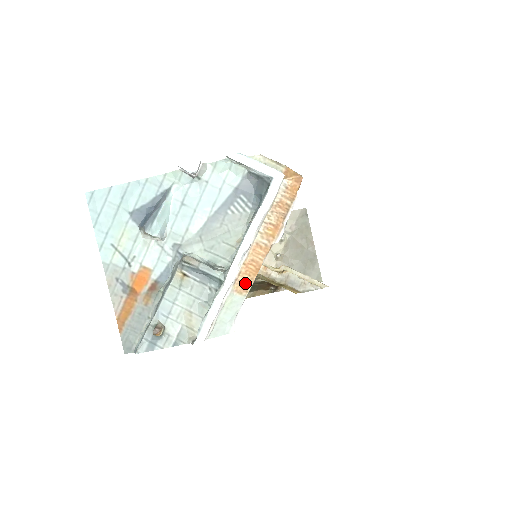
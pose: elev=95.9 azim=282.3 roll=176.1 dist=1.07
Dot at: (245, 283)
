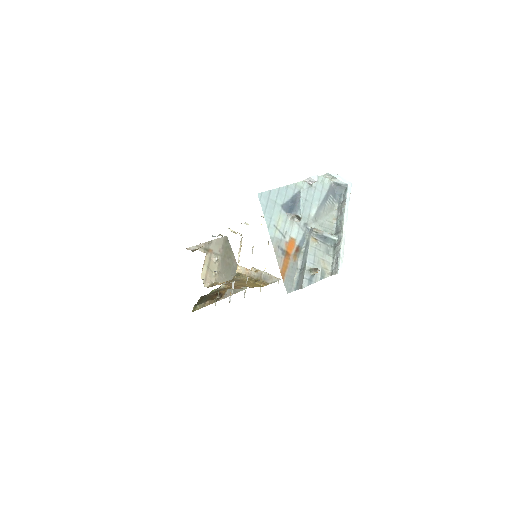
Dot at: occluded
